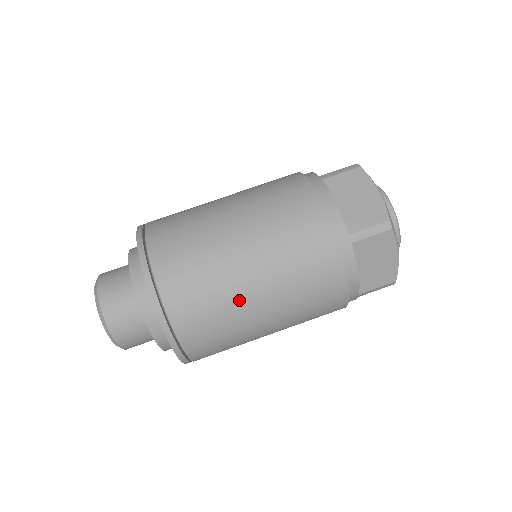
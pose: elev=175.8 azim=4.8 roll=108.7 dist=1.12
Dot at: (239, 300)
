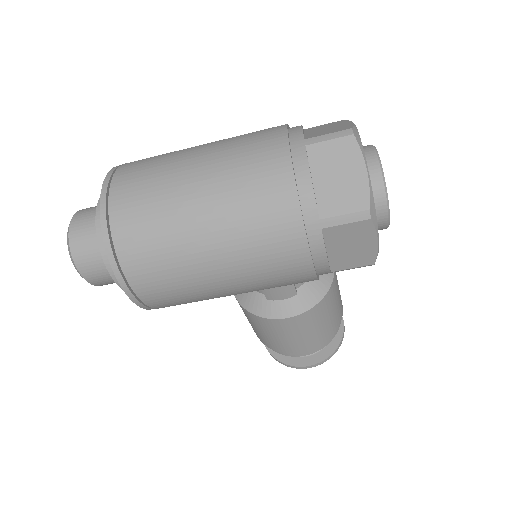
Dot at: (176, 186)
